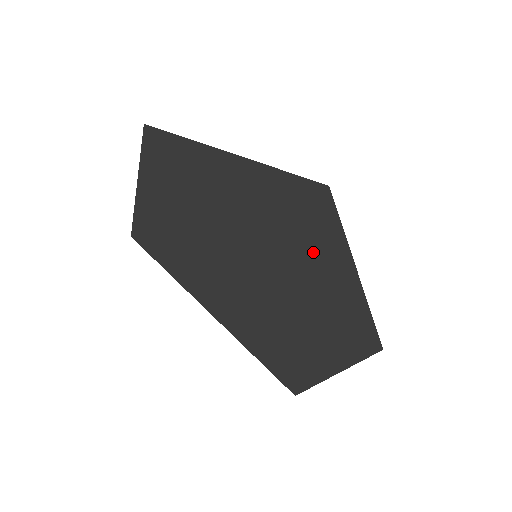
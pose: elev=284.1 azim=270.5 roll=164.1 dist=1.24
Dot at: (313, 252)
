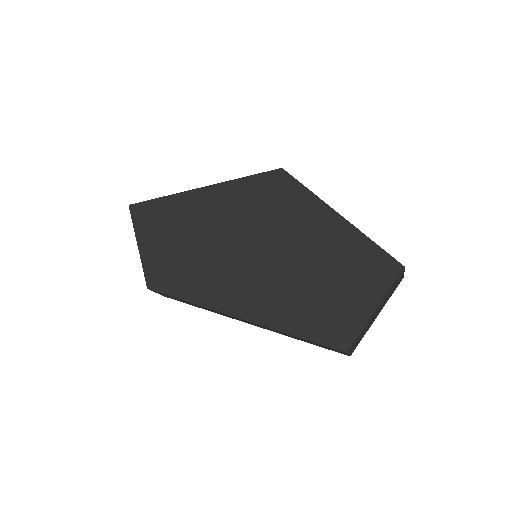
Dot at: (295, 221)
